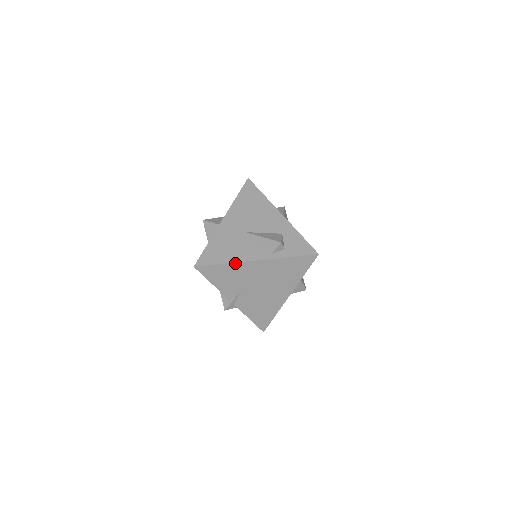
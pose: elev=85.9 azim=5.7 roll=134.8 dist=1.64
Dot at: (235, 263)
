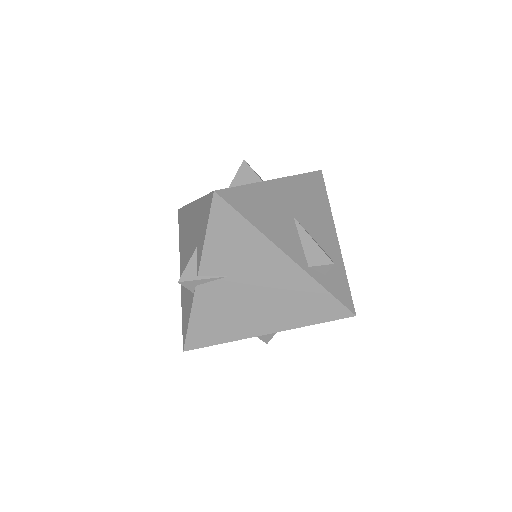
Dot at: (264, 236)
